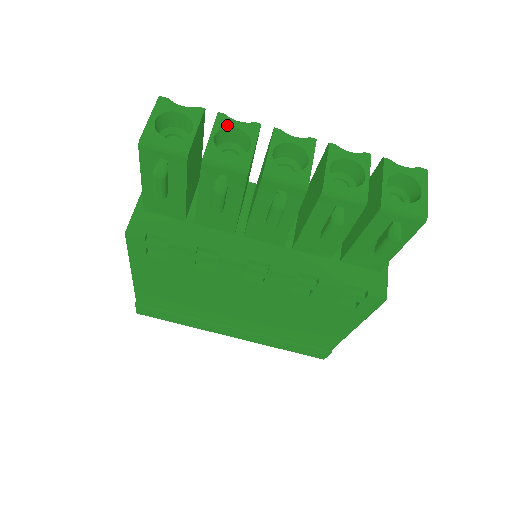
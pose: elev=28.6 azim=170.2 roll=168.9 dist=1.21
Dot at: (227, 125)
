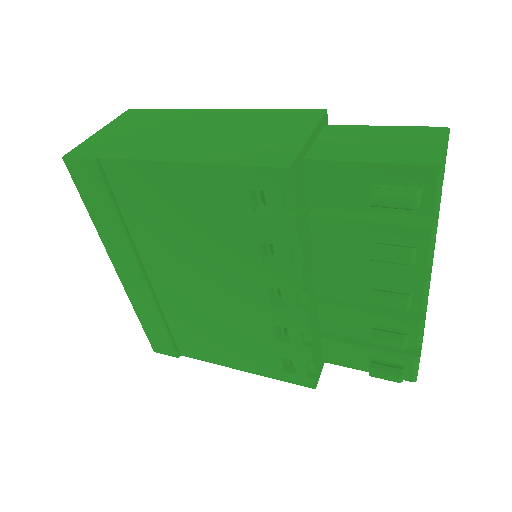
Dot at: occluded
